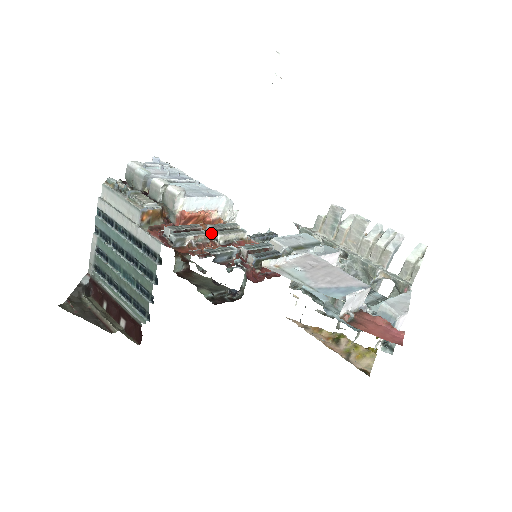
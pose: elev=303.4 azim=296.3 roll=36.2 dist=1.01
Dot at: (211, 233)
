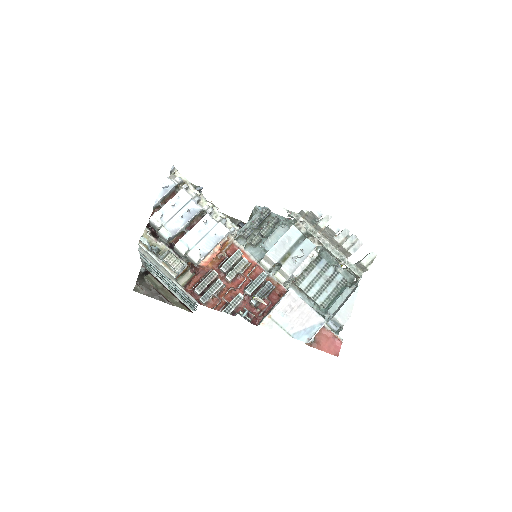
Dot at: (224, 273)
